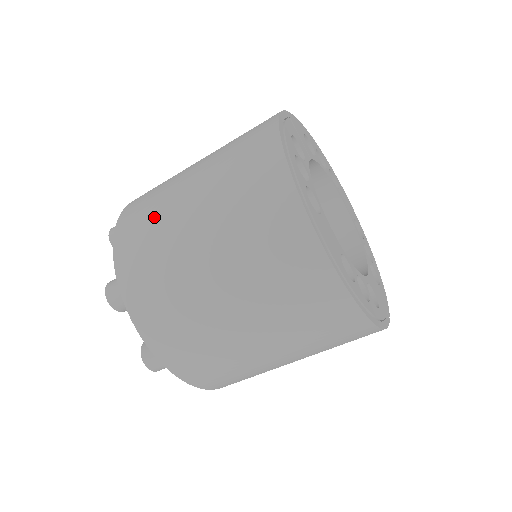
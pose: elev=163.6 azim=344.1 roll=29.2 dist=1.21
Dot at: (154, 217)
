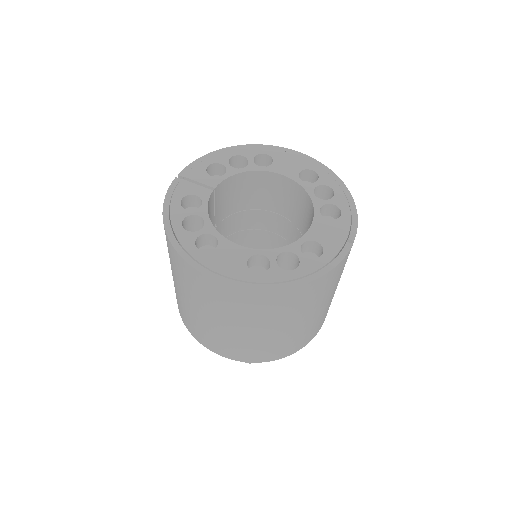
Dot at: occluded
